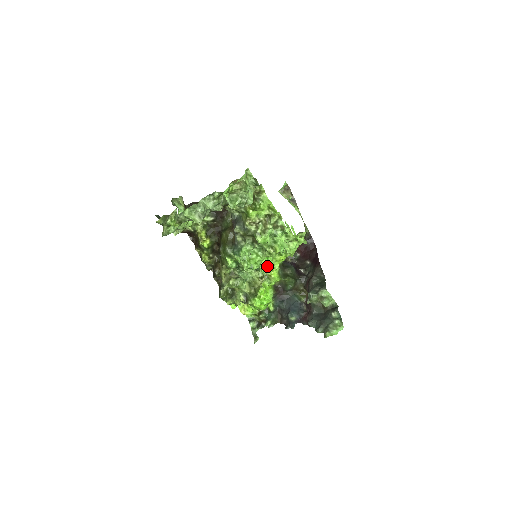
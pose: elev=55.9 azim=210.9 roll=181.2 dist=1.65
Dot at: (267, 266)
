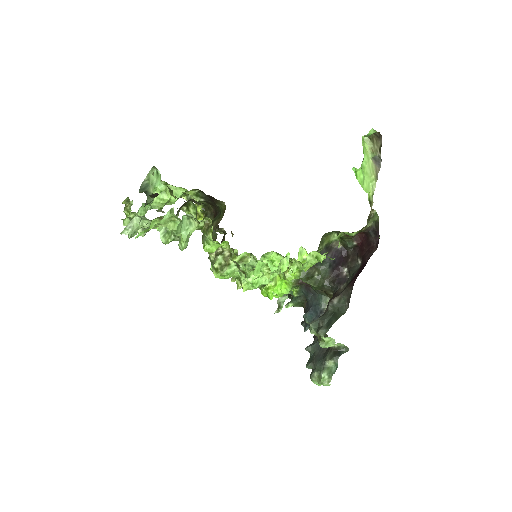
Dot at: (271, 269)
